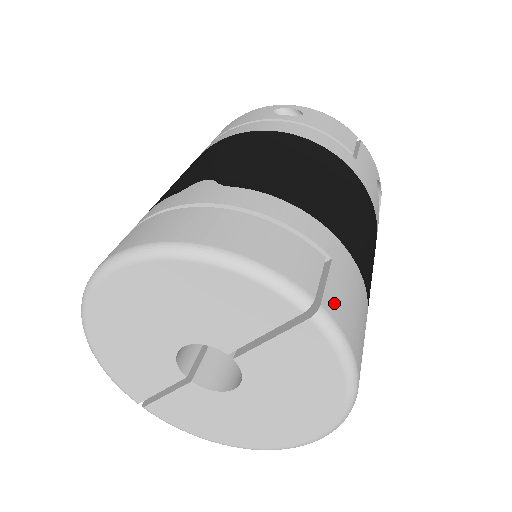
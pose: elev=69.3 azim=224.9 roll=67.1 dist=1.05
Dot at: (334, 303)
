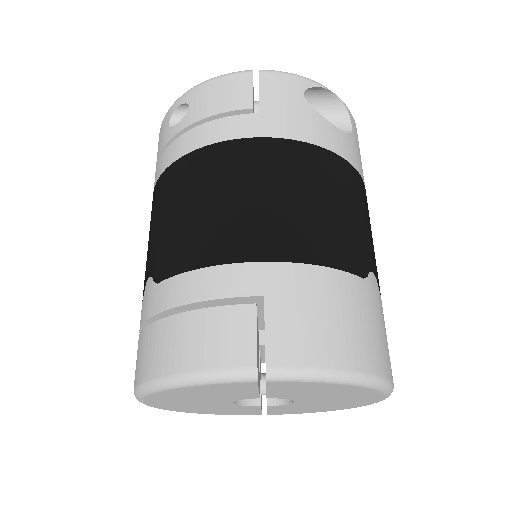
Dot at: (282, 348)
